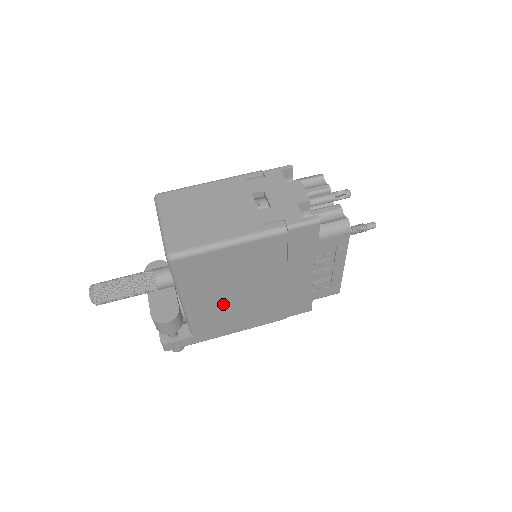
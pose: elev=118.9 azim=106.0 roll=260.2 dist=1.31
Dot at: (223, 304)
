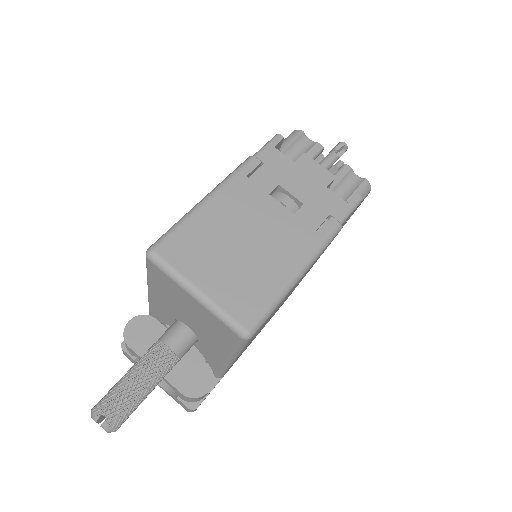
Dot at: occluded
